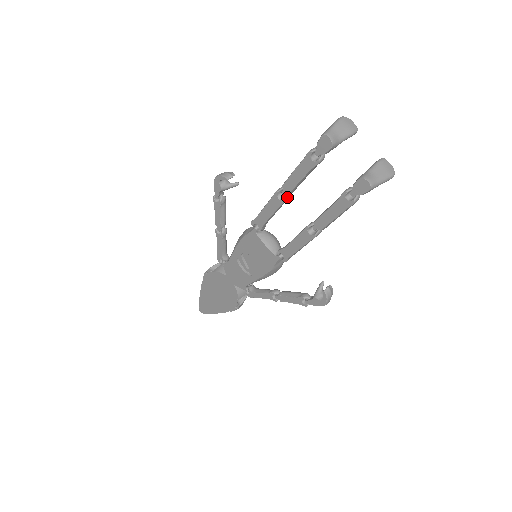
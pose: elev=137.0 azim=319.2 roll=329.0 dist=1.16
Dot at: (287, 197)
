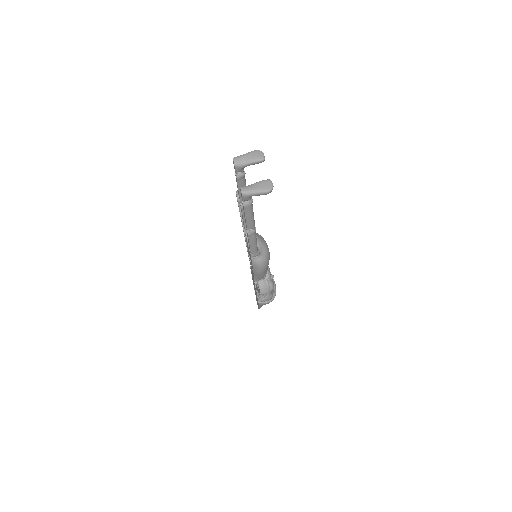
Dot at: occluded
